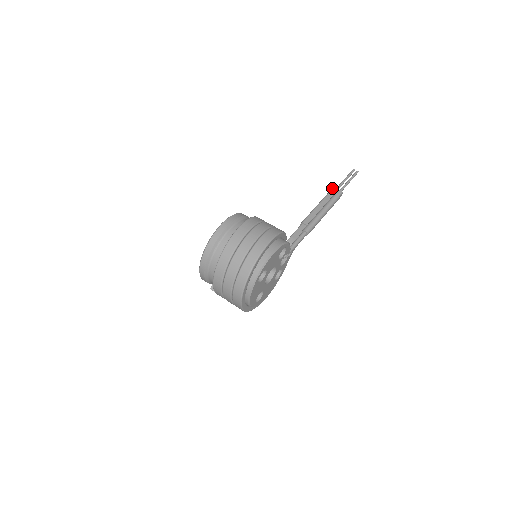
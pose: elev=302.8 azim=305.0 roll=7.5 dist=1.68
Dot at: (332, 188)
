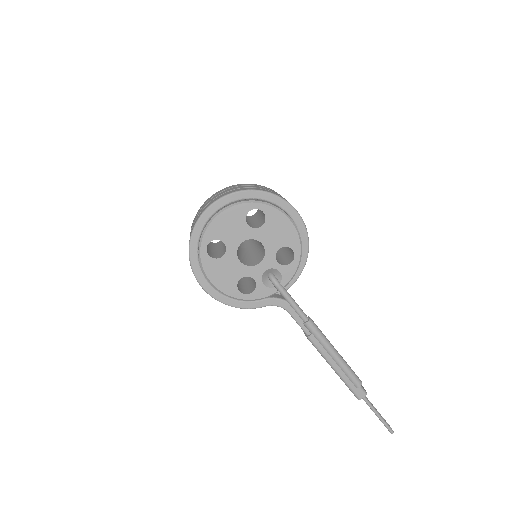
Dot at: occluded
